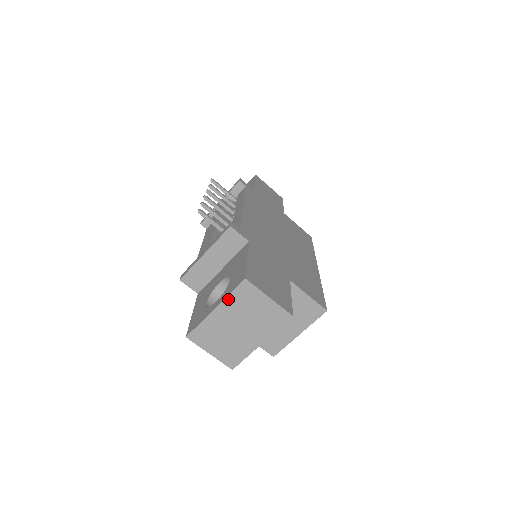
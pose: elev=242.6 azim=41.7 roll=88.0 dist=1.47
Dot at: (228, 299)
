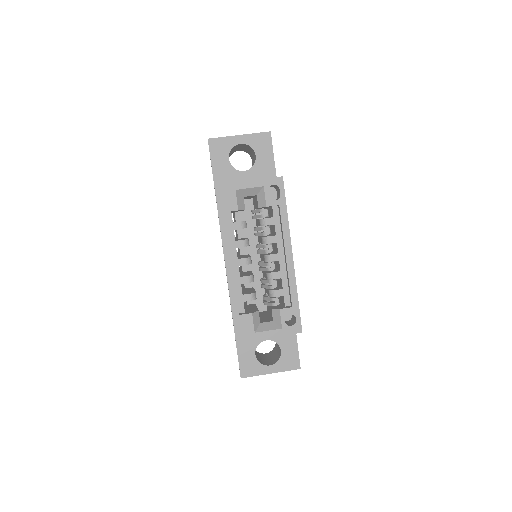
Dot at: occluded
